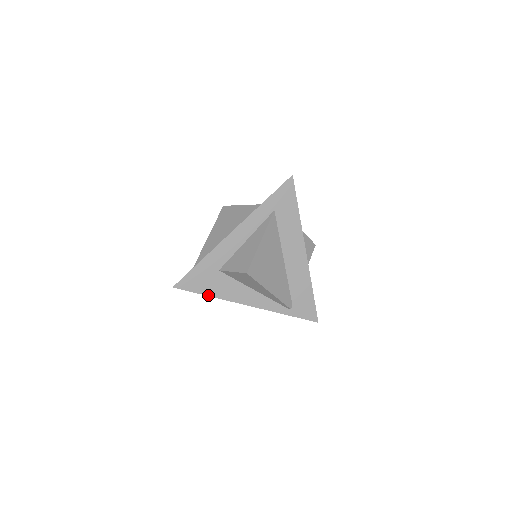
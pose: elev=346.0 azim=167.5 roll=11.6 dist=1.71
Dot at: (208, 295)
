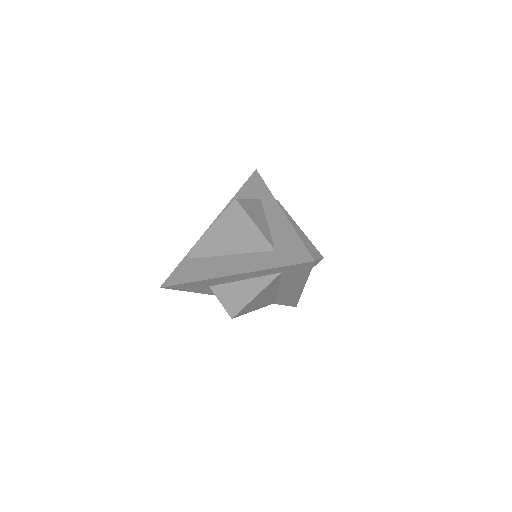
Dot at: (195, 292)
